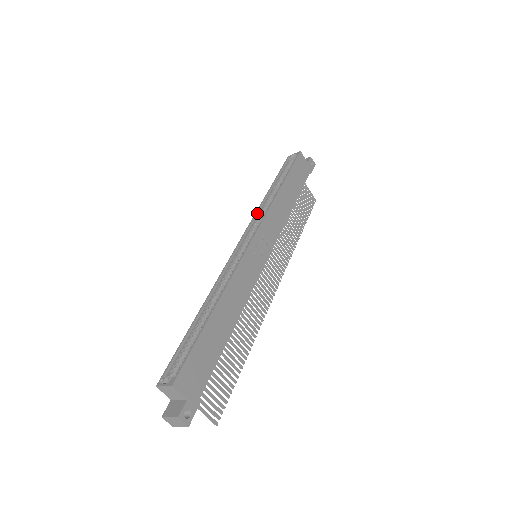
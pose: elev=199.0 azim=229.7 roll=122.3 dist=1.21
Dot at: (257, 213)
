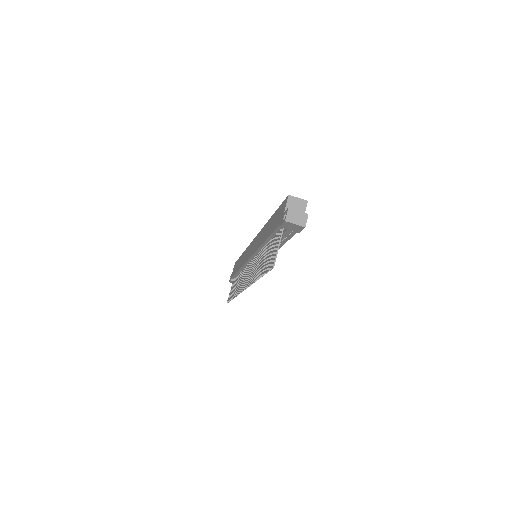
Dot at: occluded
